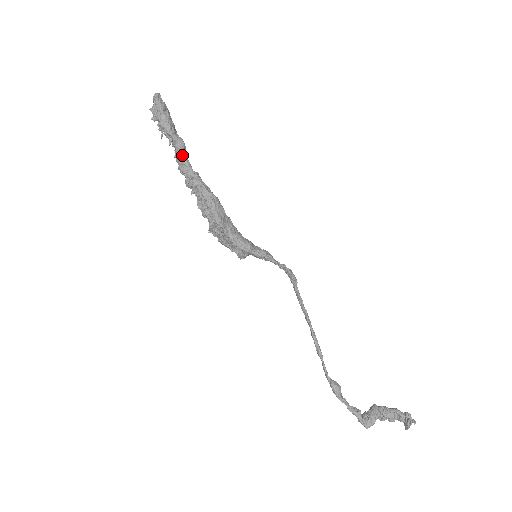
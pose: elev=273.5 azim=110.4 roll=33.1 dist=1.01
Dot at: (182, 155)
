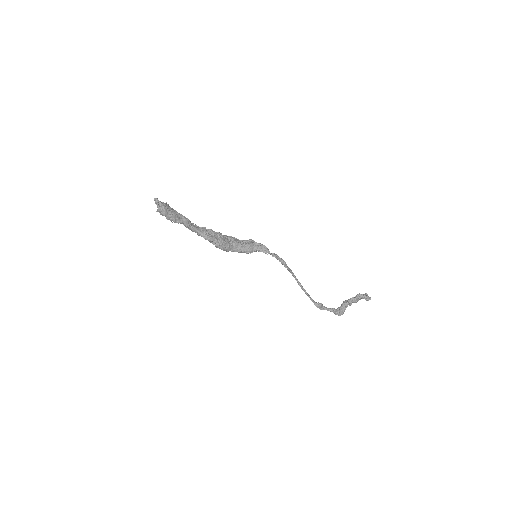
Dot at: (189, 228)
